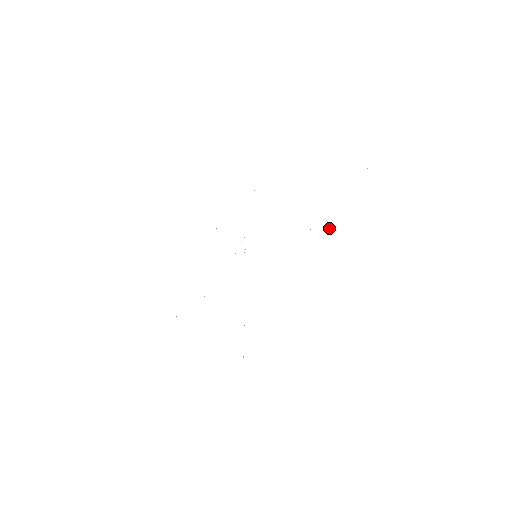
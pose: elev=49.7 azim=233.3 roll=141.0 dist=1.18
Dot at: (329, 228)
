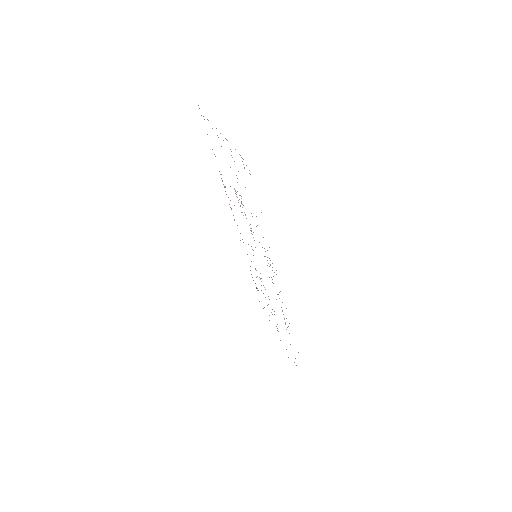
Dot at: occluded
